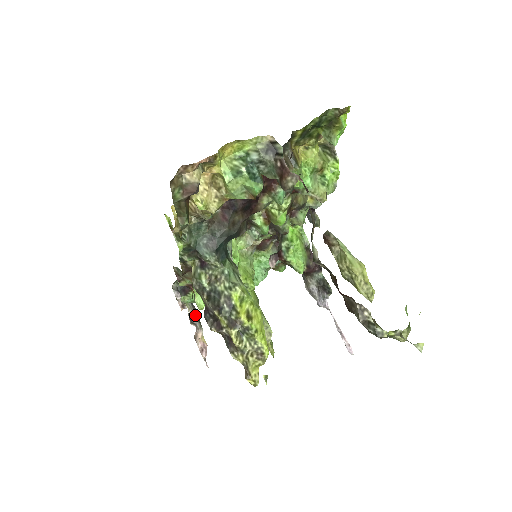
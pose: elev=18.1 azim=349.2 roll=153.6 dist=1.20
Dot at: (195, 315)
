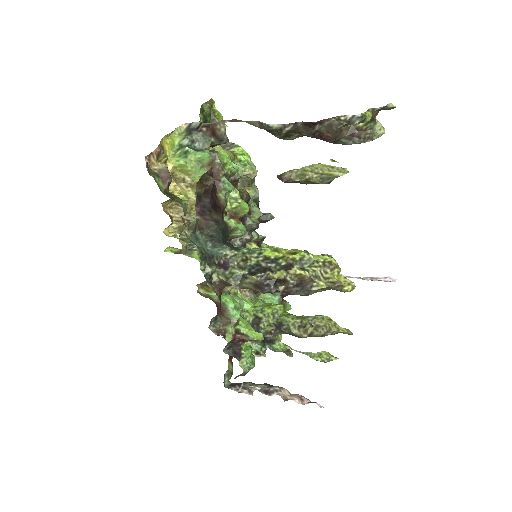
Dot at: (266, 386)
